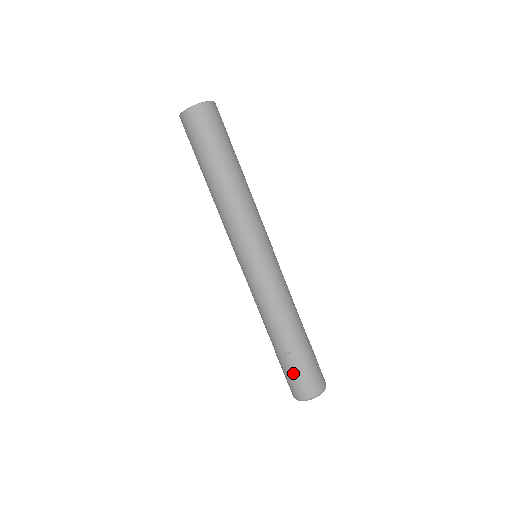
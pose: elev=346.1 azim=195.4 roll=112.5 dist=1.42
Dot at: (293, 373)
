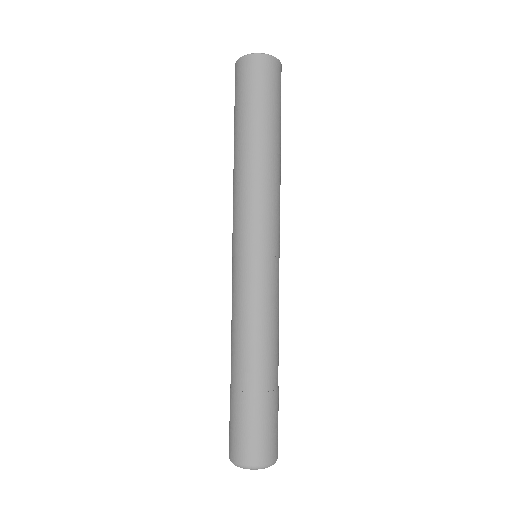
Dot at: (232, 419)
